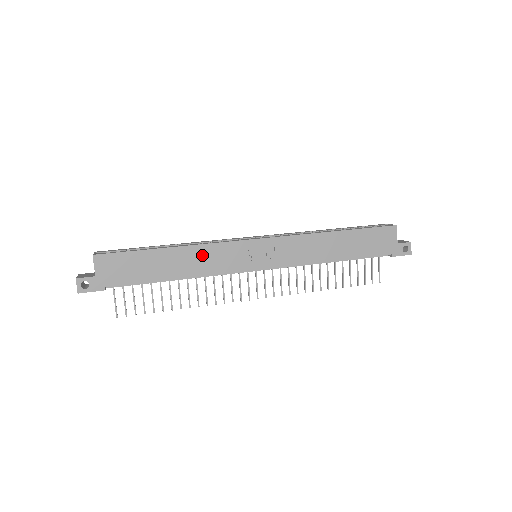
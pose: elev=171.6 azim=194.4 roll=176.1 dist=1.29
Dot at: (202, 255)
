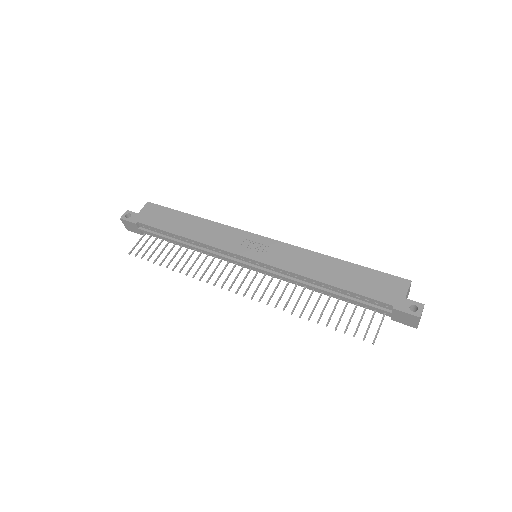
Dot at: (213, 230)
